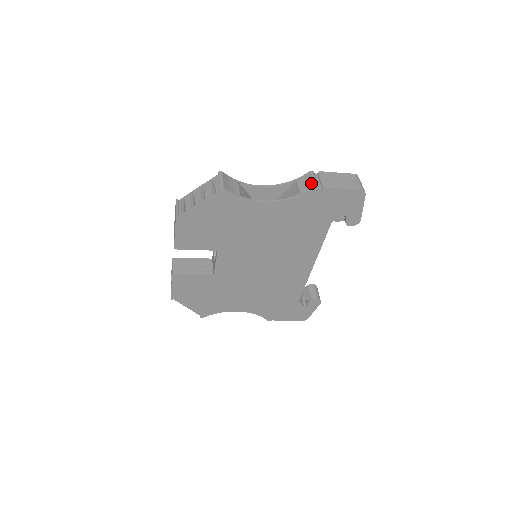
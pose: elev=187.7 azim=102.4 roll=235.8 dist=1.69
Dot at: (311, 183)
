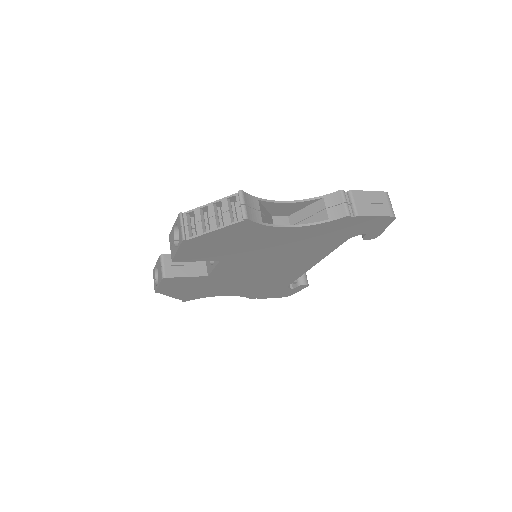
Dot at: (342, 208)
